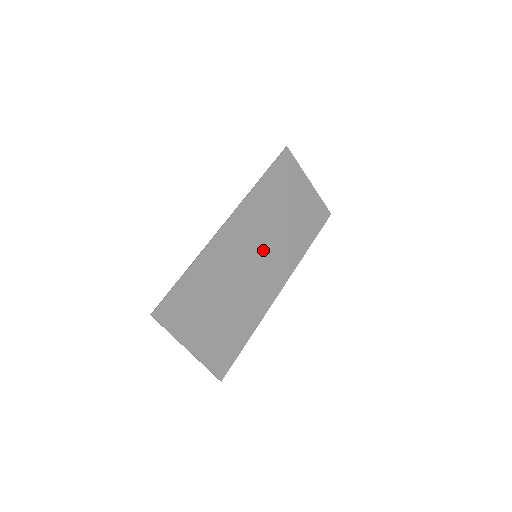
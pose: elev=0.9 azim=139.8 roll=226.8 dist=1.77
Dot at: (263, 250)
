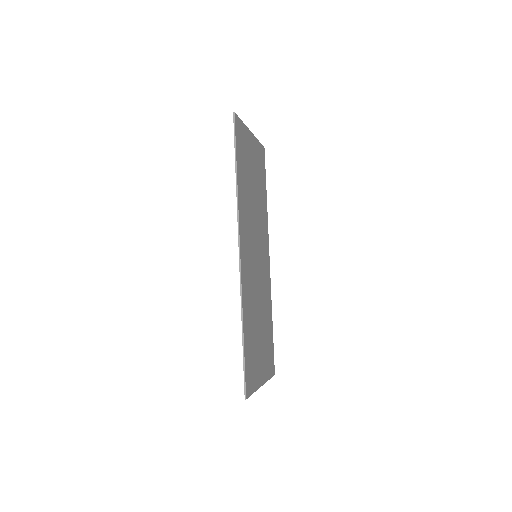
Dot at: (257, 244)
